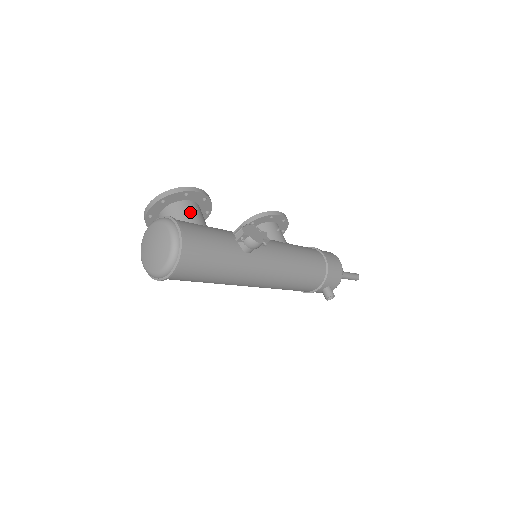
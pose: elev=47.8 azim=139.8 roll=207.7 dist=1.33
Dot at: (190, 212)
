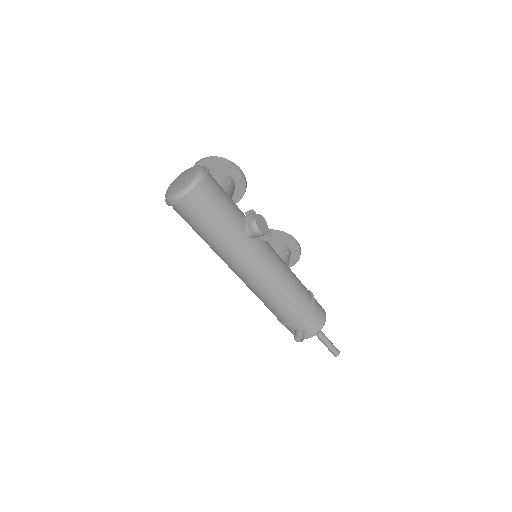
Dot at: (224, 180)
